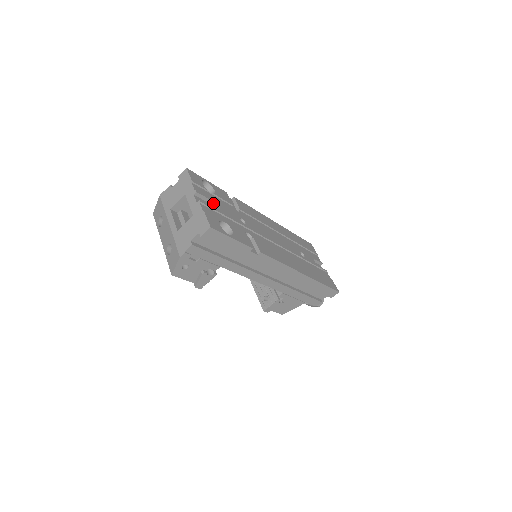
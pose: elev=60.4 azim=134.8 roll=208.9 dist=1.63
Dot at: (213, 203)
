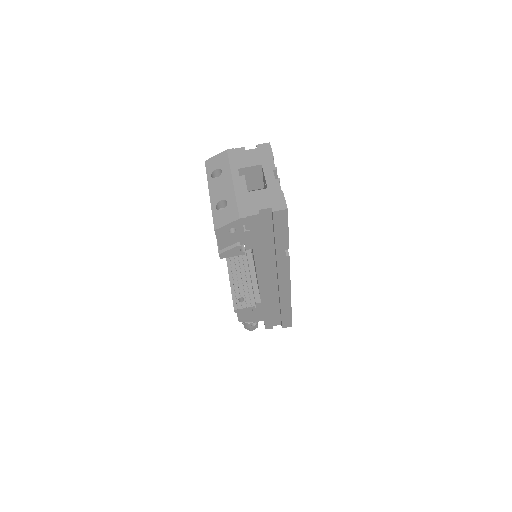
Dot at: occluded
